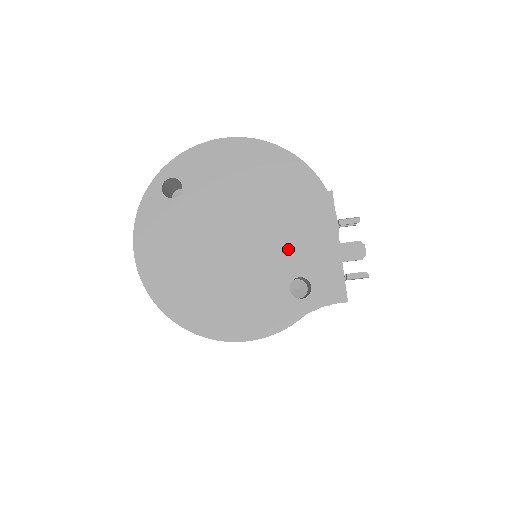
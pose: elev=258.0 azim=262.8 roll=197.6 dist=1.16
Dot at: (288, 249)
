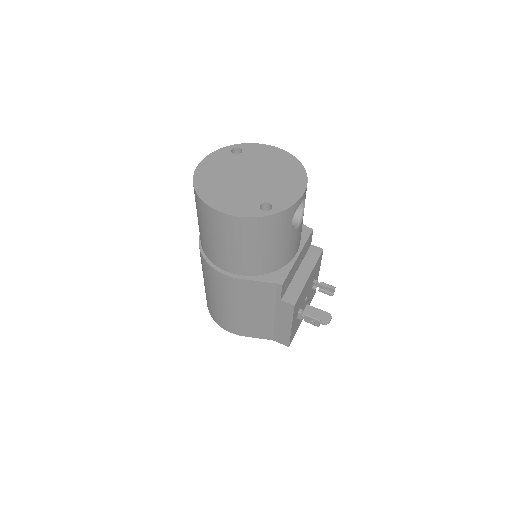
Dot at: (272, 191)
